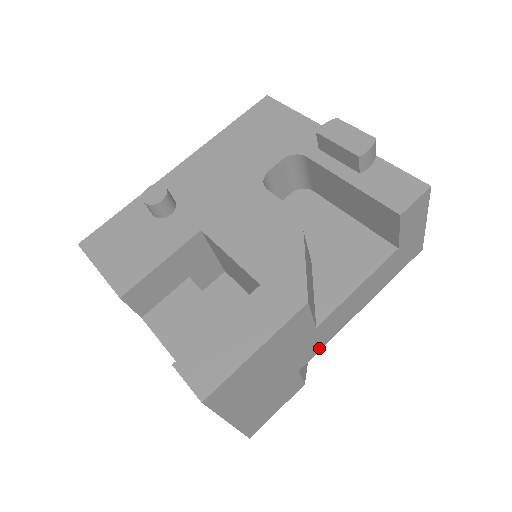
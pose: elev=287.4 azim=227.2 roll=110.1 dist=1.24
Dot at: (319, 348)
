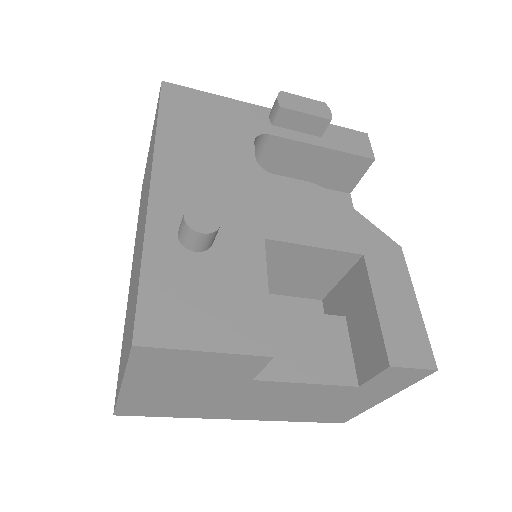
Dot at: occluded
